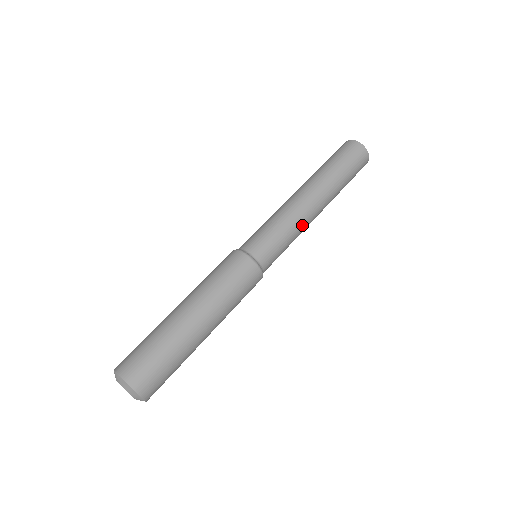
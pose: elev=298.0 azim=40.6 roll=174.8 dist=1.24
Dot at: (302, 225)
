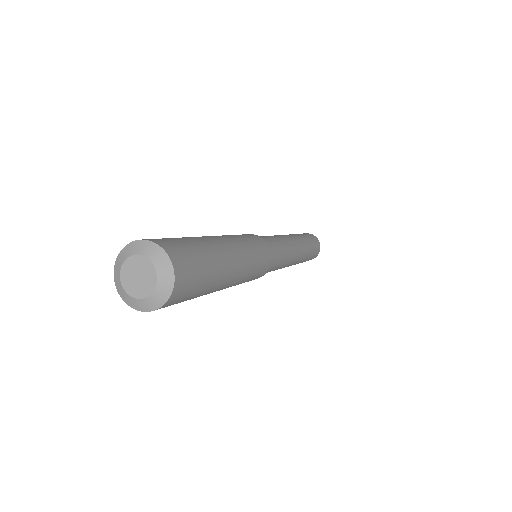
Dot at: (286, 240)
